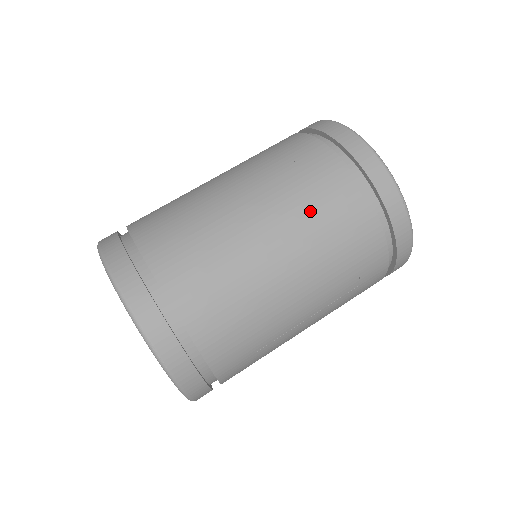
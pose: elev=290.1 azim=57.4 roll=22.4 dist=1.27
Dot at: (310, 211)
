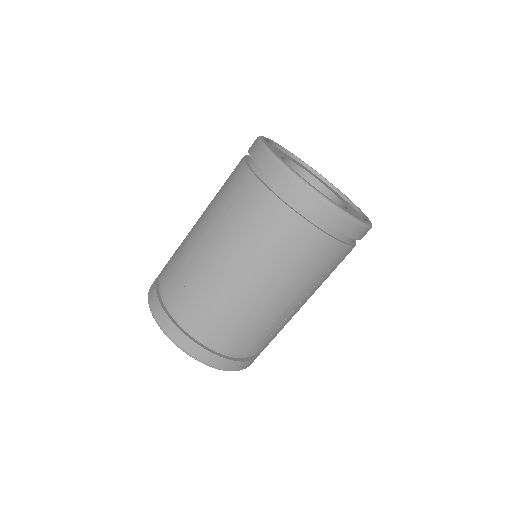
Dot at: (264, 247)
